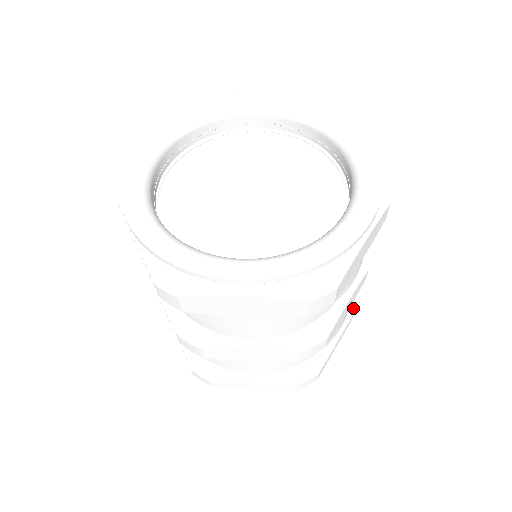
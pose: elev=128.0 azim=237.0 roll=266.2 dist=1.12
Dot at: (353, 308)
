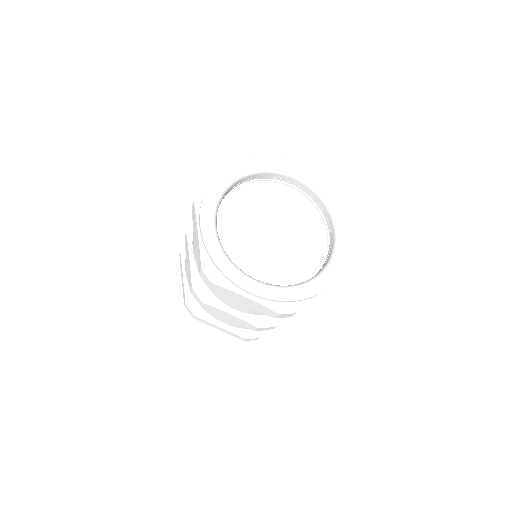
Dot at: occluded
